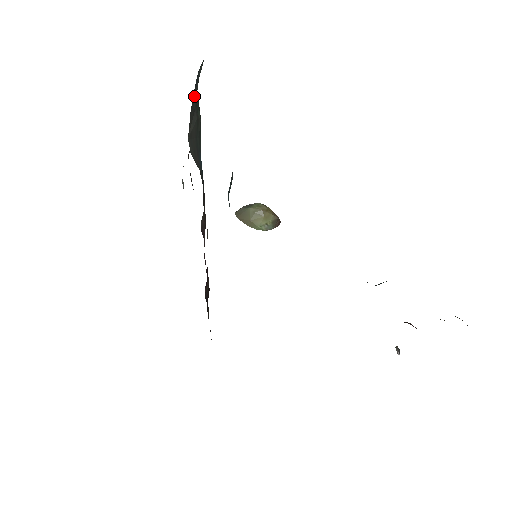
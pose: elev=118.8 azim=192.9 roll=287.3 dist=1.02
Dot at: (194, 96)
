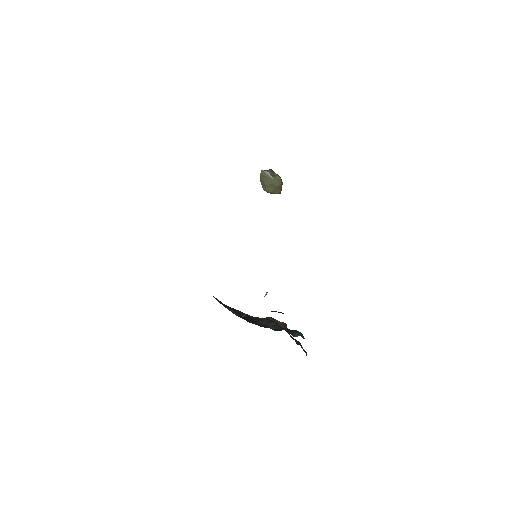
Dot at: occluded
